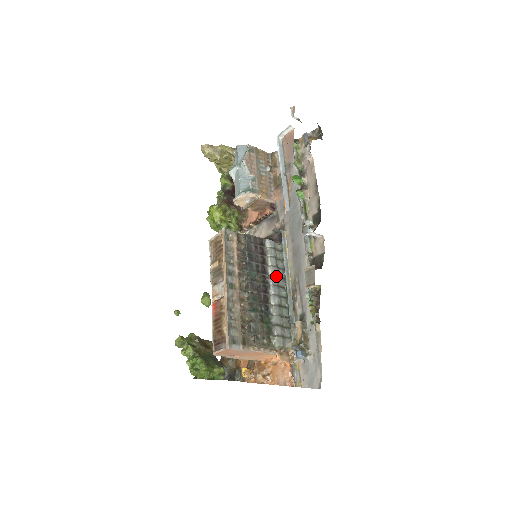
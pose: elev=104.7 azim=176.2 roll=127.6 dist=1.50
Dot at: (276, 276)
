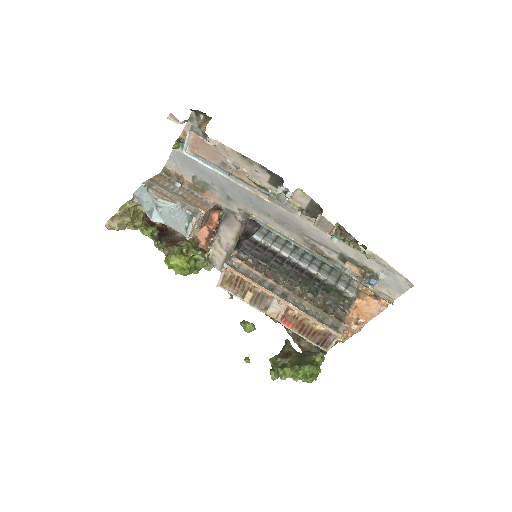
Dot at: (292, 252)
